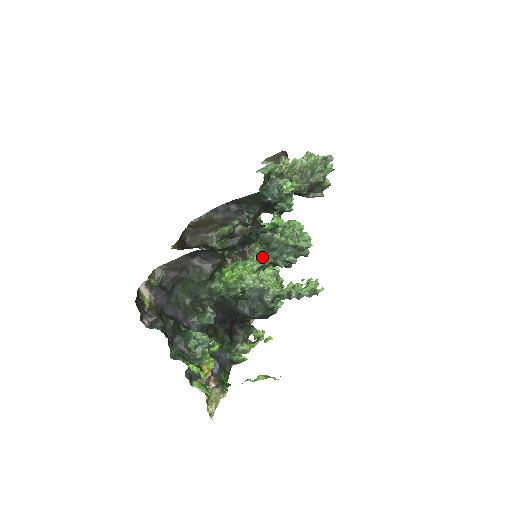
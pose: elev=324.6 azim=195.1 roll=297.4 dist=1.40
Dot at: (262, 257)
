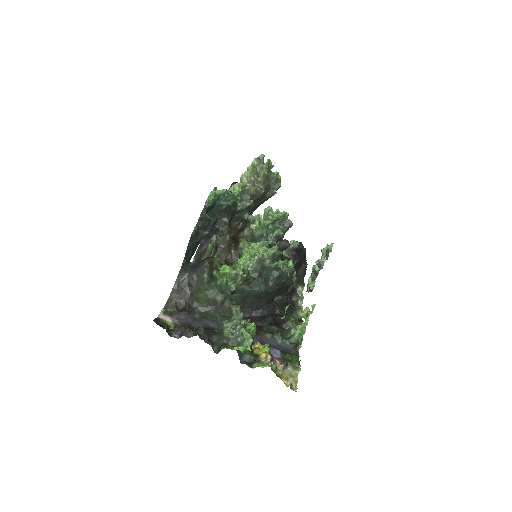
Dot at: (252, 247)
